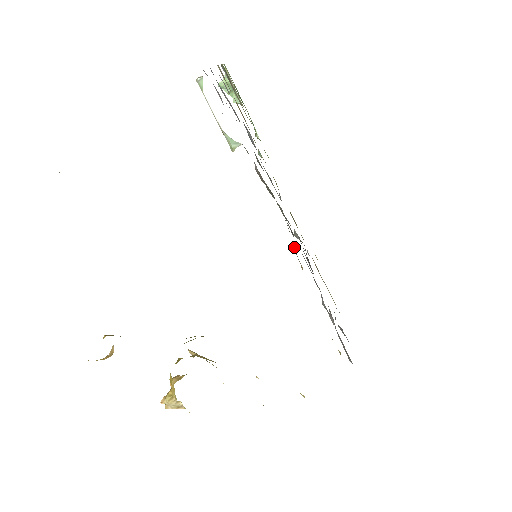
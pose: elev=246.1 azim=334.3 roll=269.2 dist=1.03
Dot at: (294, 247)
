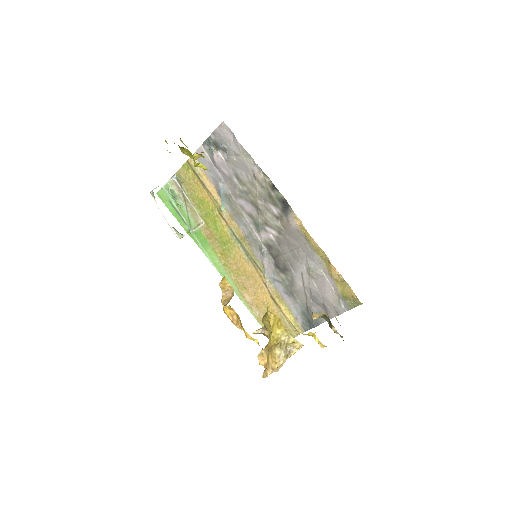
Dot at: (288, 218)
